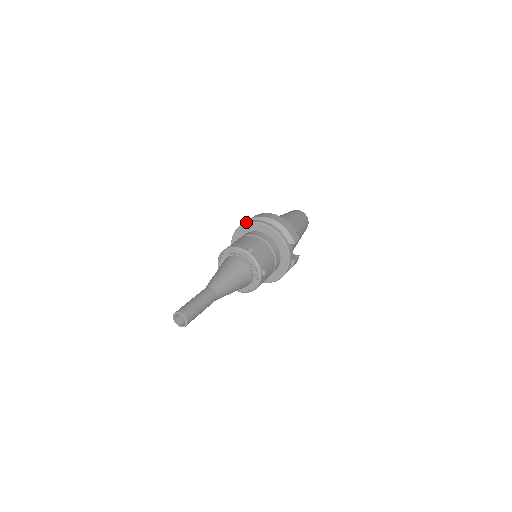
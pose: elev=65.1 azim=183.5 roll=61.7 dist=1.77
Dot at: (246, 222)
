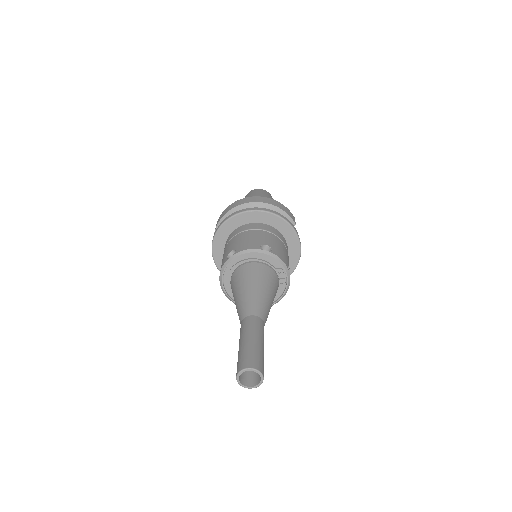
Dot at: (229, 216)
